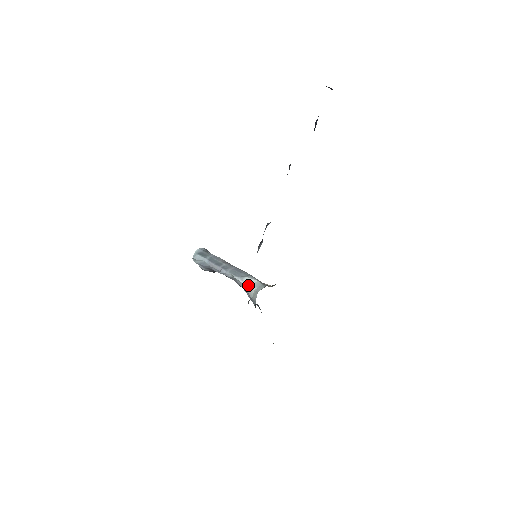
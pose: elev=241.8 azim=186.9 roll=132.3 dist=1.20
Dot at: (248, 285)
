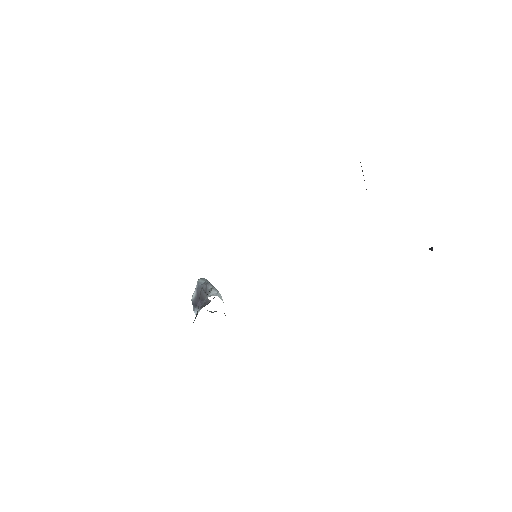
Dot at: (214, 294)
